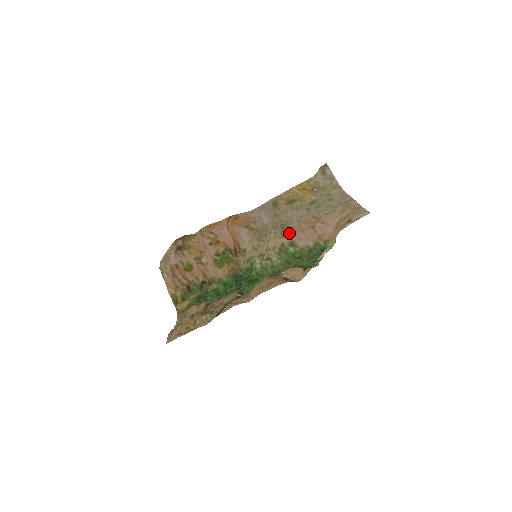
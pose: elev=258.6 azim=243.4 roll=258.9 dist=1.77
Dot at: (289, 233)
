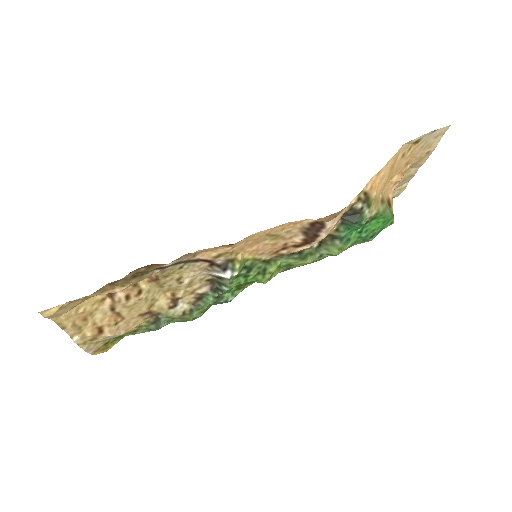
Dot at: occluded
